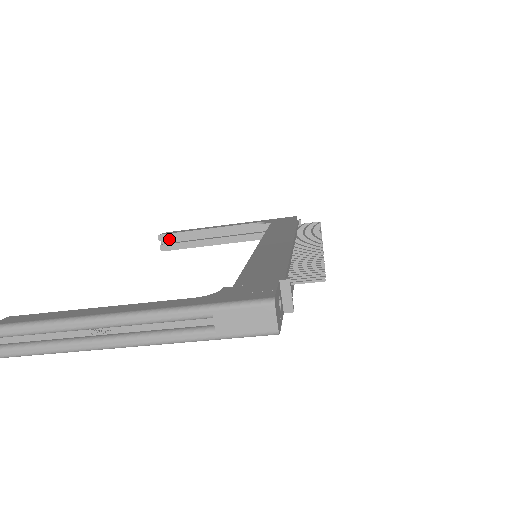
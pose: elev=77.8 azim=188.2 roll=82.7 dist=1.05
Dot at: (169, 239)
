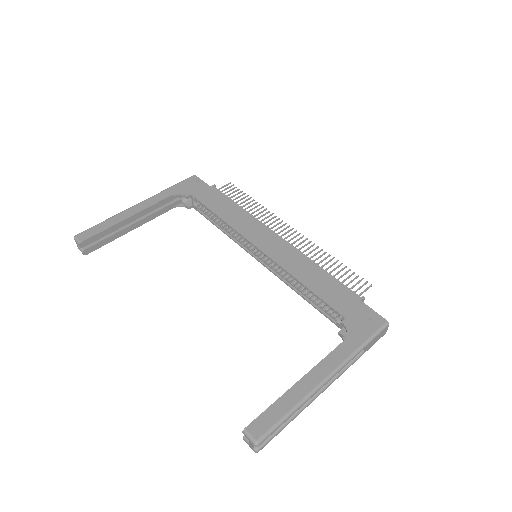
Dot at: (92, 242)
